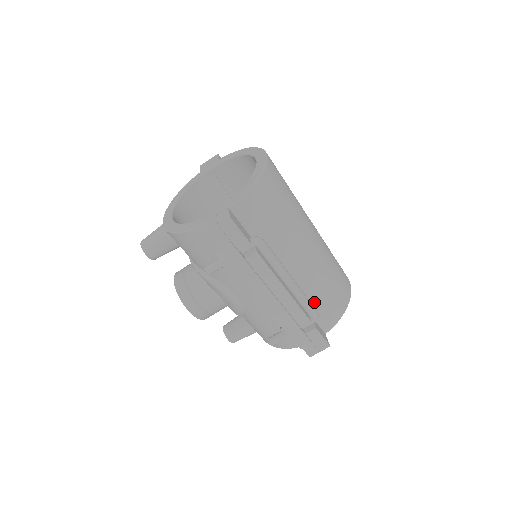
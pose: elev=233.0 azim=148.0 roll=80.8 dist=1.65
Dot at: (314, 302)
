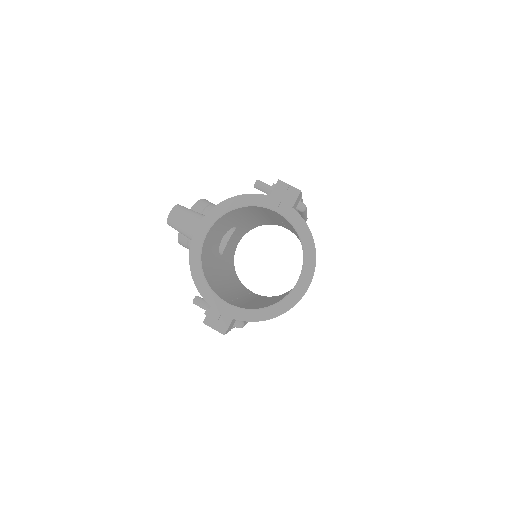
Dot at: occluded
